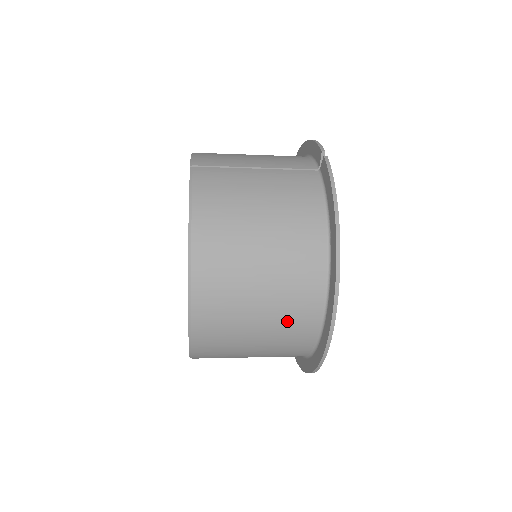
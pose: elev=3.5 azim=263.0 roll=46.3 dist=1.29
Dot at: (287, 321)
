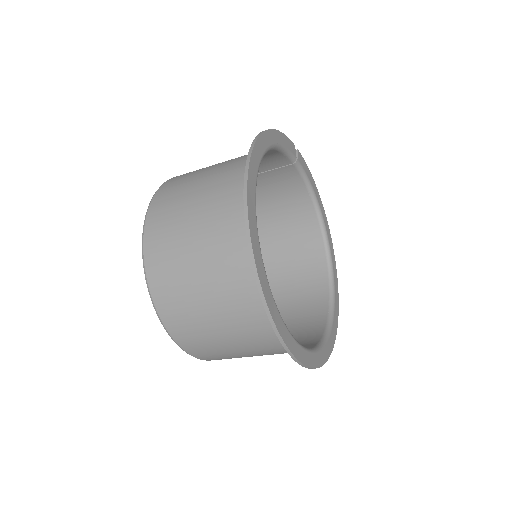
Dot at: (220, 201)
